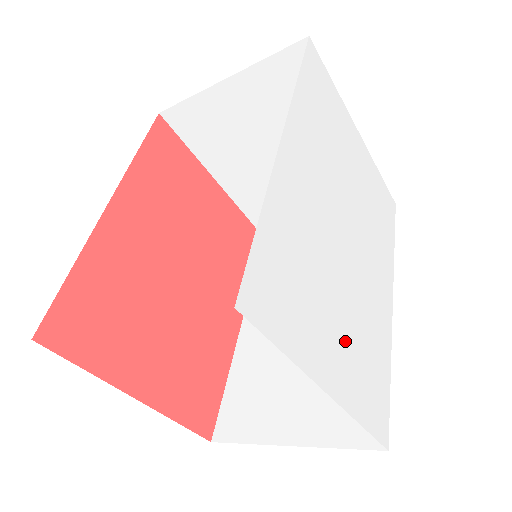
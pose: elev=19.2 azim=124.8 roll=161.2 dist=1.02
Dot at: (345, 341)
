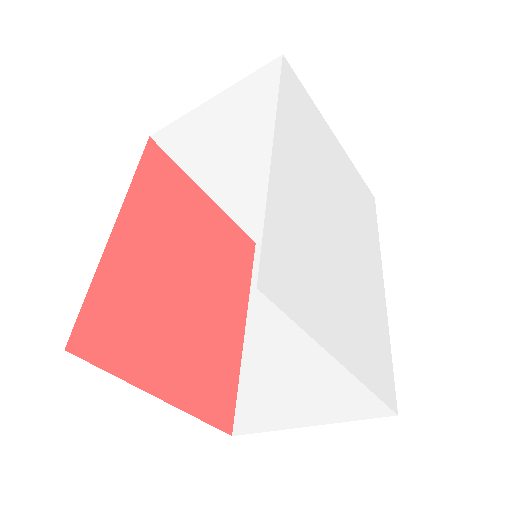
Dot at: (348, 318)
